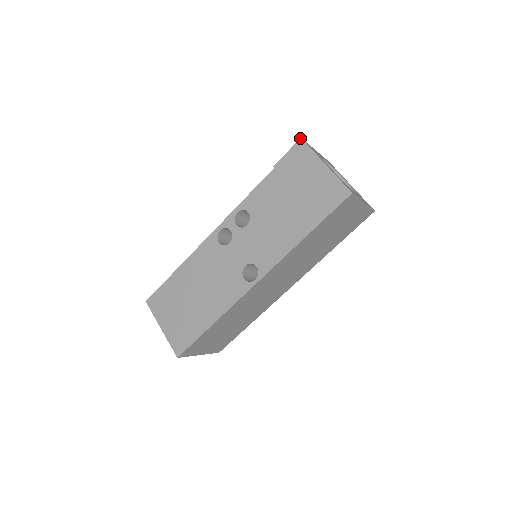
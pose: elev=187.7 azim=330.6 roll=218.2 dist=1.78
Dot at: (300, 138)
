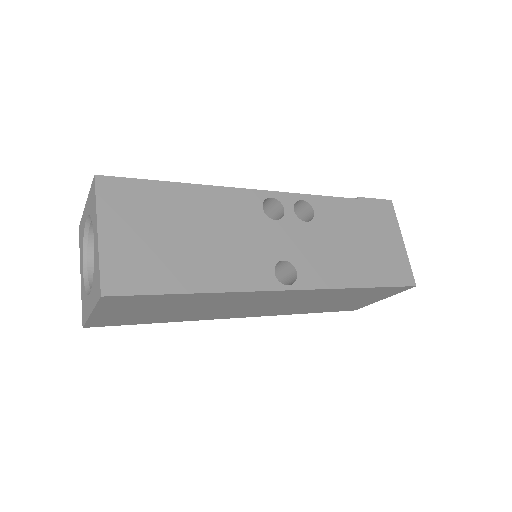
Dot at: occluded
